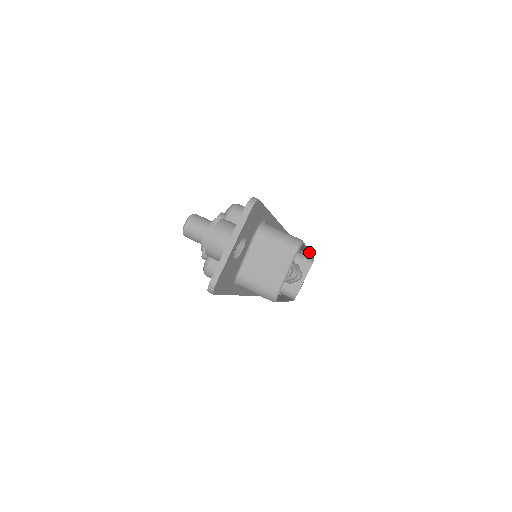
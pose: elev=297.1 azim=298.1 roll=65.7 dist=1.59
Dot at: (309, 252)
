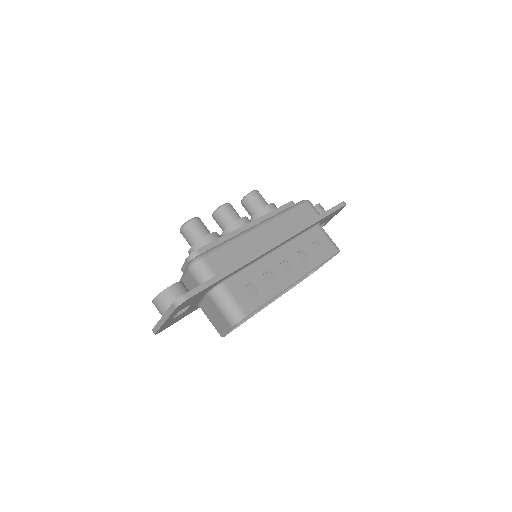
Dot at: (299, 279)
